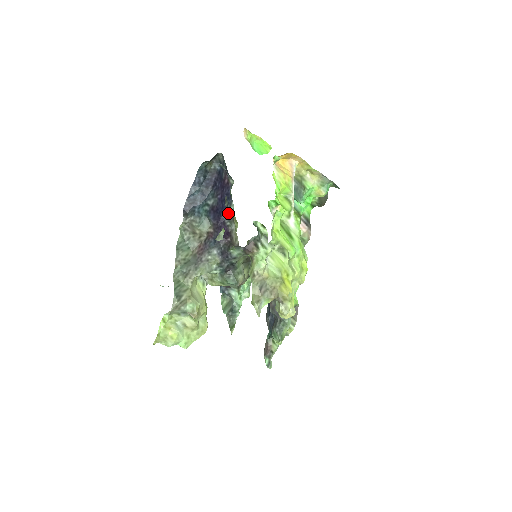
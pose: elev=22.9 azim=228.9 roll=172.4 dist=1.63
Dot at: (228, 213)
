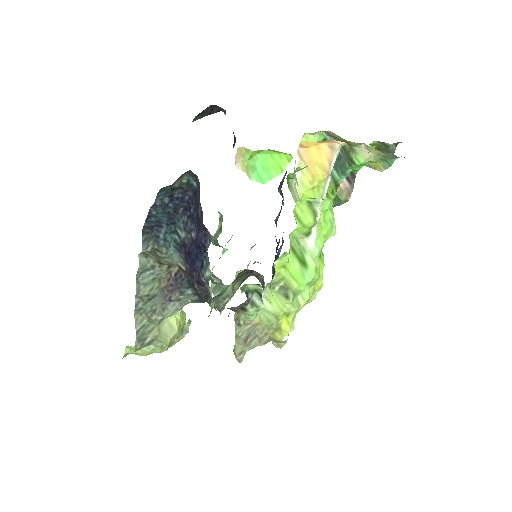
Dot at: (202, 276)
